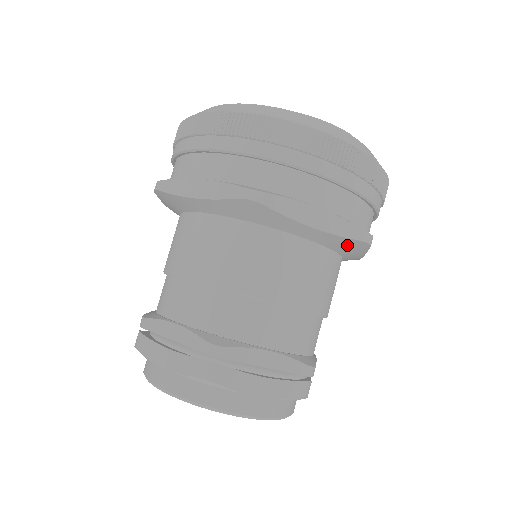
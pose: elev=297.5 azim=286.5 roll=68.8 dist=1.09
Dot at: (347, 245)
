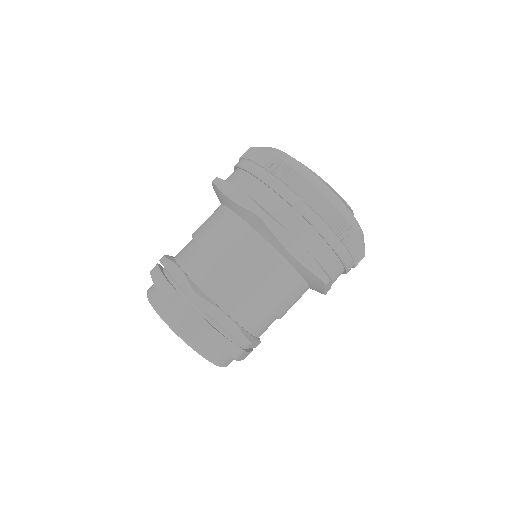
Dot at: (310, 277)
